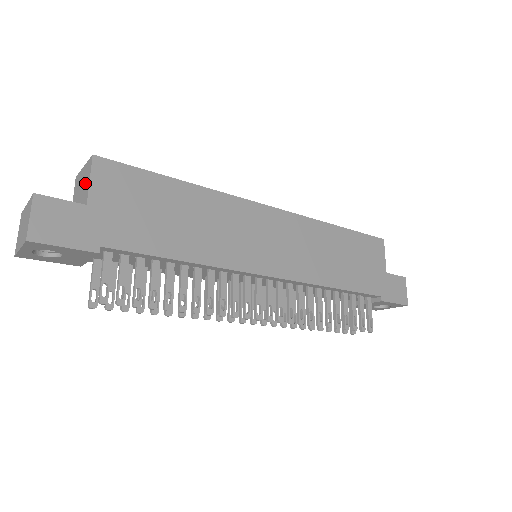
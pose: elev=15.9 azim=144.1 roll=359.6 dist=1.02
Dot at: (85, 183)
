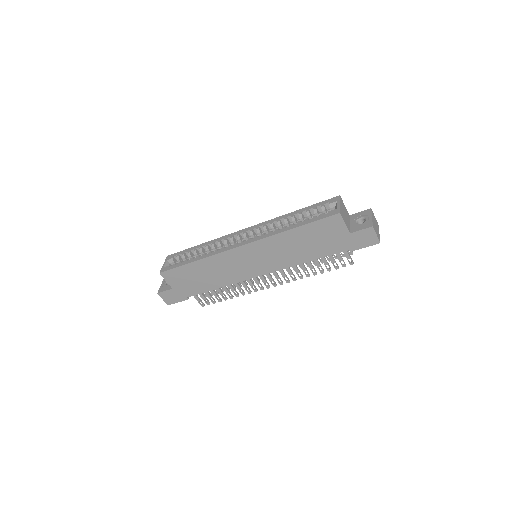
Dot at: occluded
